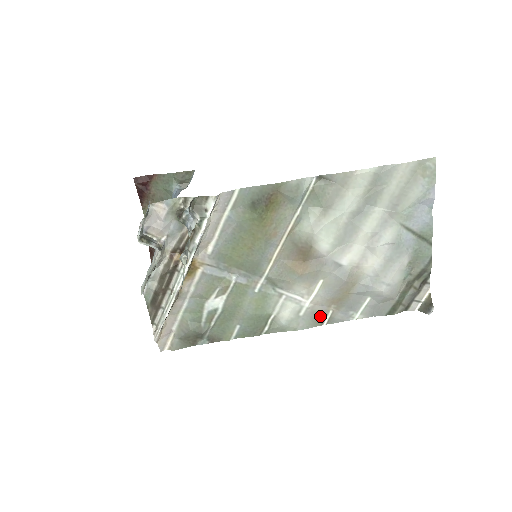
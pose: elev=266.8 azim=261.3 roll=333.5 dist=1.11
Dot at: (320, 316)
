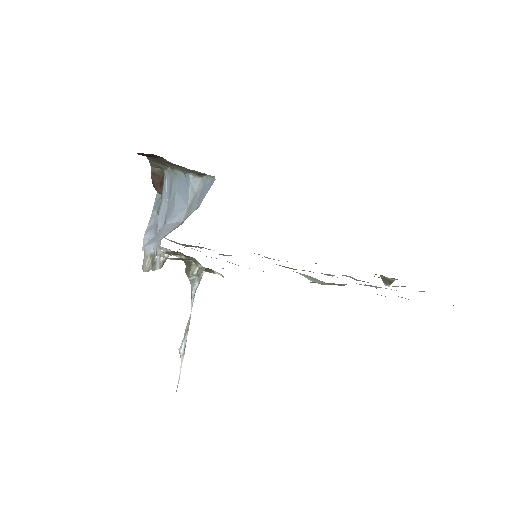
Dot at: occluded
